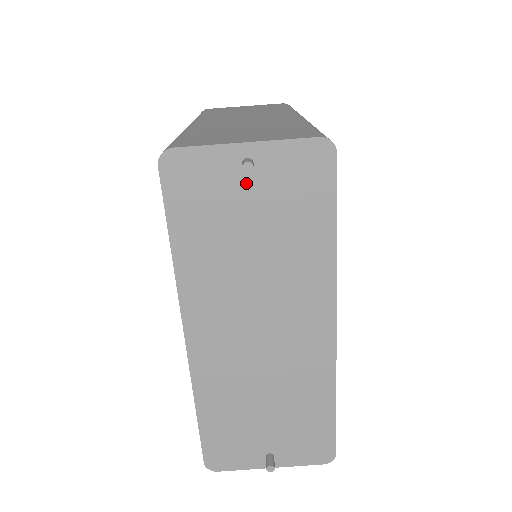
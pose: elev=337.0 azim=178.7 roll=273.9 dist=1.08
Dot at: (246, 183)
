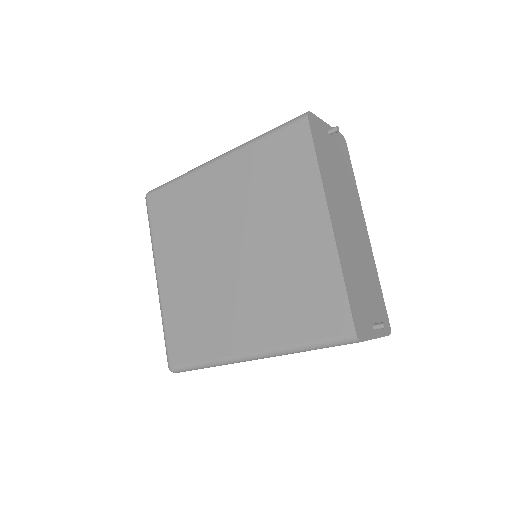
Dot at: (330, 141)
